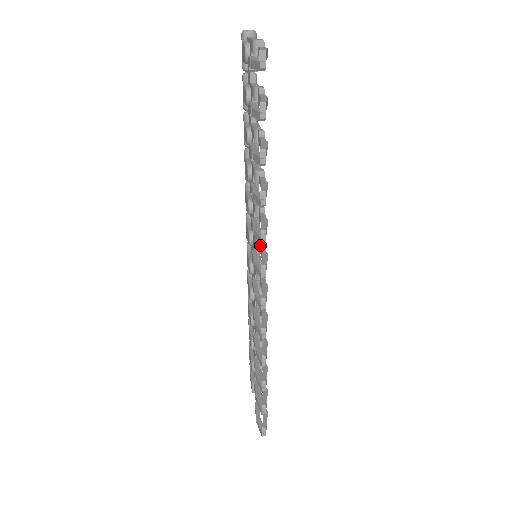
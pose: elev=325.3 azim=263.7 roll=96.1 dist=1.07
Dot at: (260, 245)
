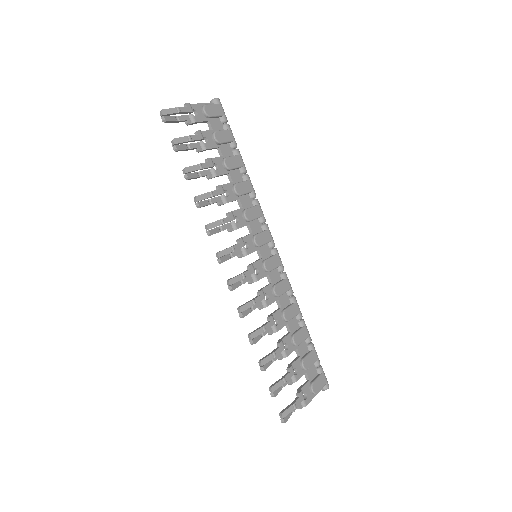
Dot at: (237, 242)
